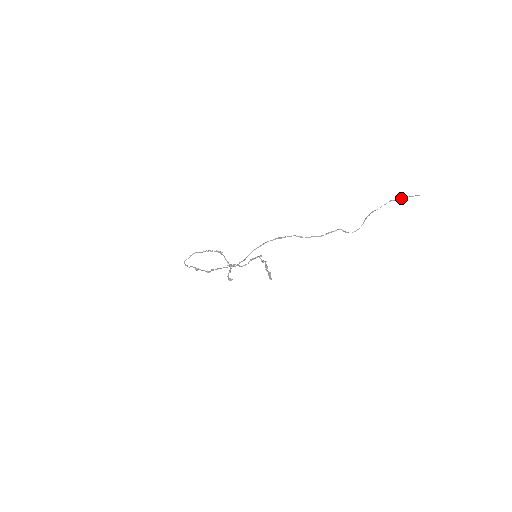
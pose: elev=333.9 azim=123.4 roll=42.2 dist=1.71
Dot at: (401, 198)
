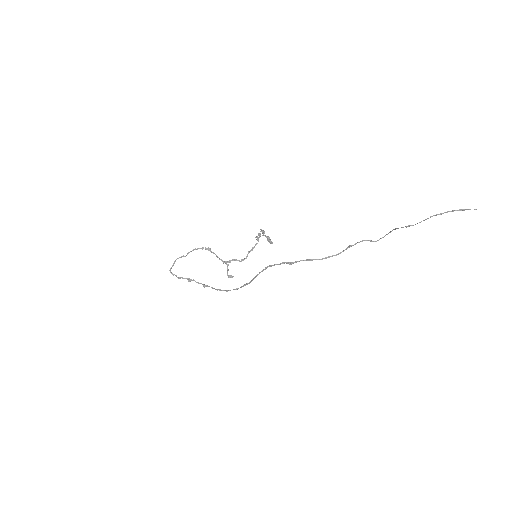
Dot at: (447, 212)
